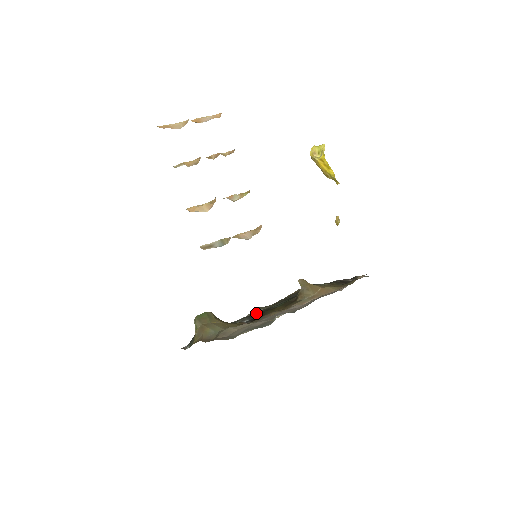
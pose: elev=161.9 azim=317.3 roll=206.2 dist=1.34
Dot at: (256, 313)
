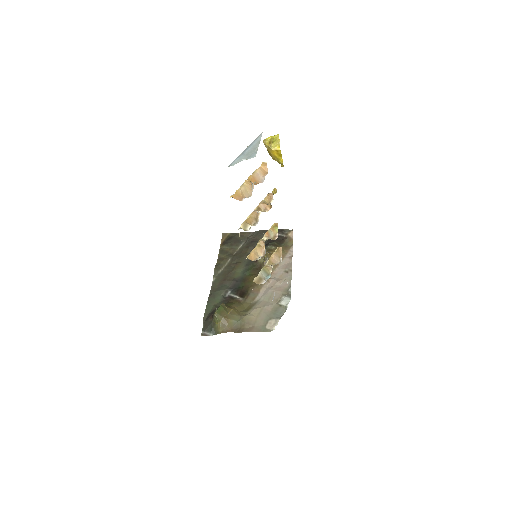
Dot at: (232, 283)
